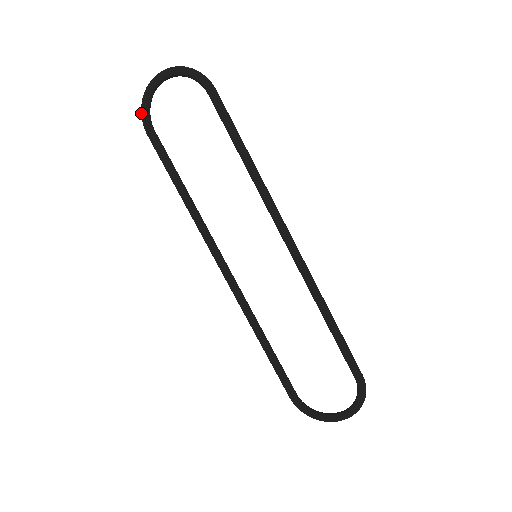
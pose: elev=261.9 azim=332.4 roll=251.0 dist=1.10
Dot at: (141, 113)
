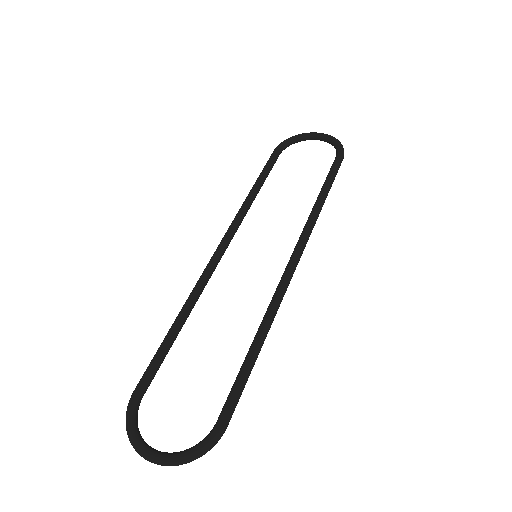
Dot at: (284, 140)
